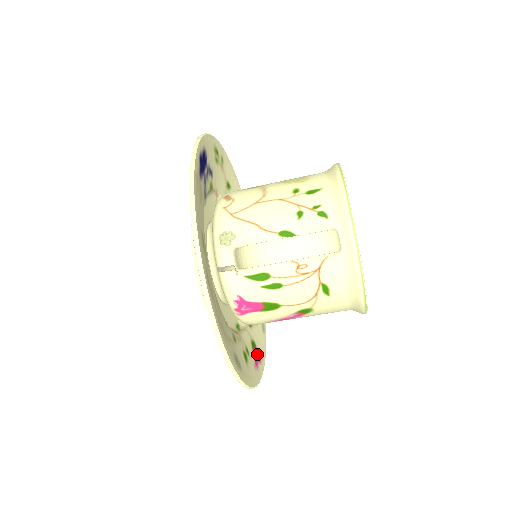
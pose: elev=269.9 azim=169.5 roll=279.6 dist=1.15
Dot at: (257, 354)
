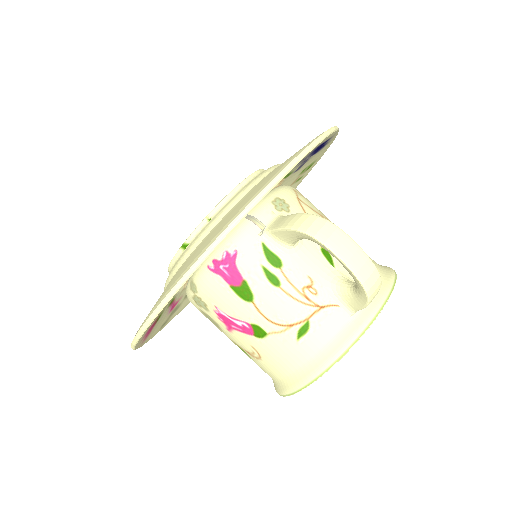
Dot at: (151, 329)
